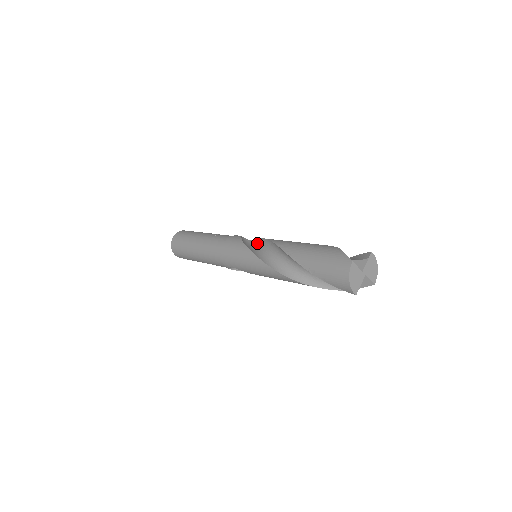
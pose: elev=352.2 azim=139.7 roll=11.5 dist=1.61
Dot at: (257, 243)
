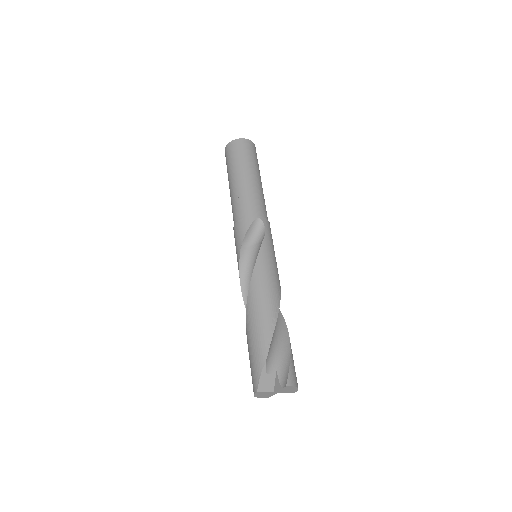
Dot at: (258, 246)
